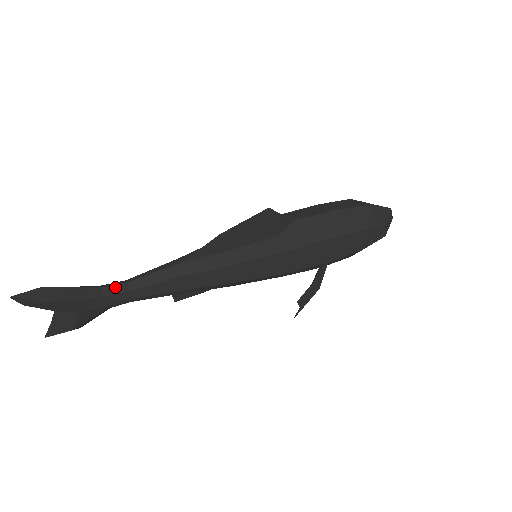
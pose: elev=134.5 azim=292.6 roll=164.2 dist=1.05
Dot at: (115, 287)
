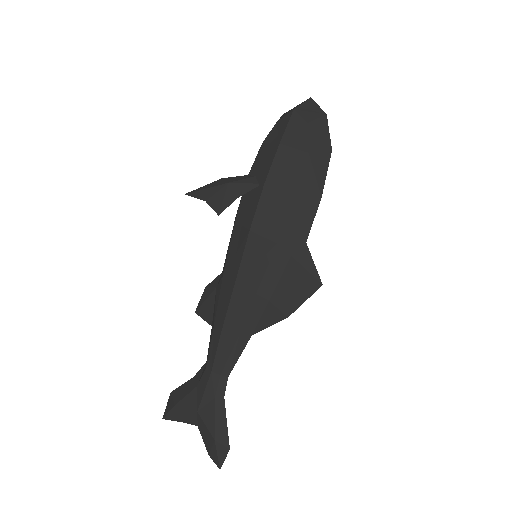
Dot at: occluded
